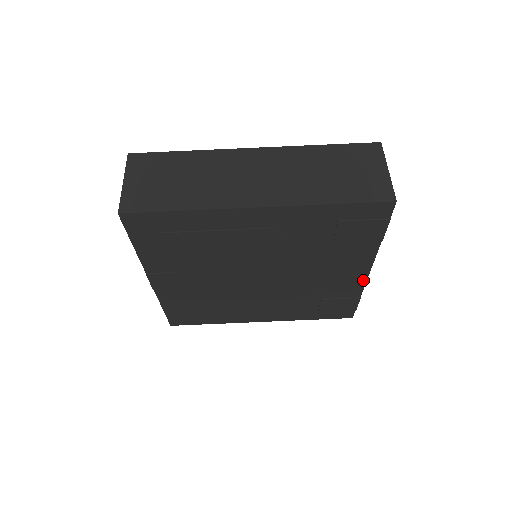
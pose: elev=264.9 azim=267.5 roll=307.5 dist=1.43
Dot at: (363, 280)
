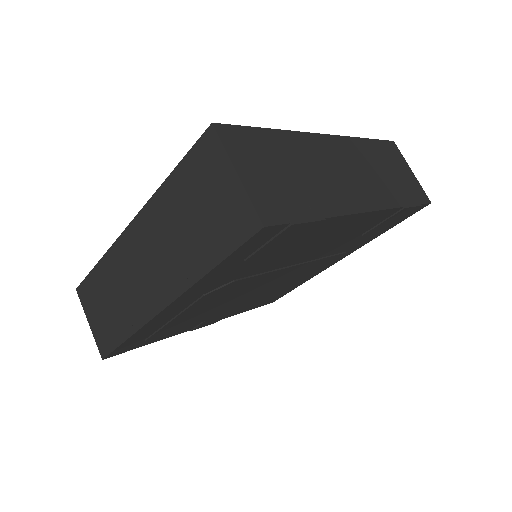
Dot at: (376, 213)
